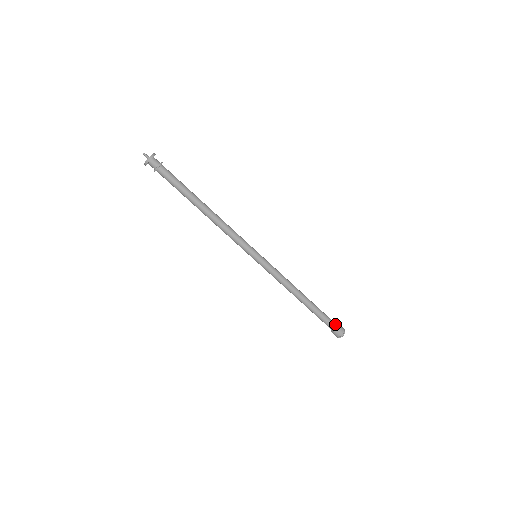
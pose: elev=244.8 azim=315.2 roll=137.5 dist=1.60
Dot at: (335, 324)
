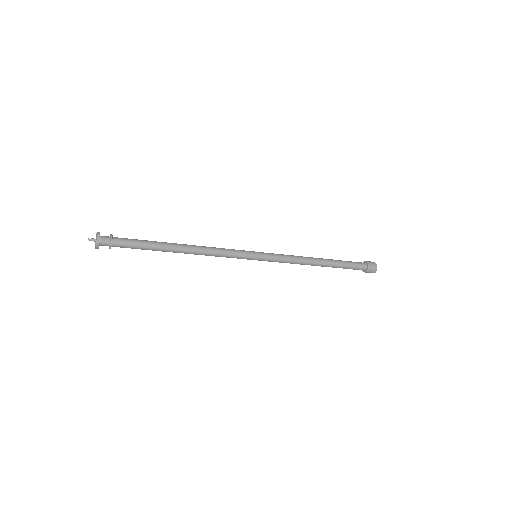
Dot at: (363, 264)
